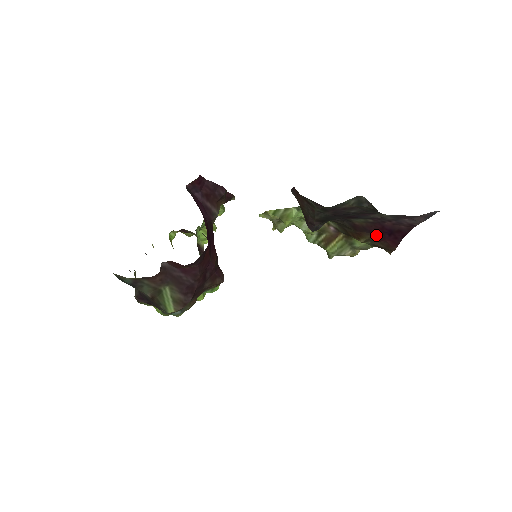
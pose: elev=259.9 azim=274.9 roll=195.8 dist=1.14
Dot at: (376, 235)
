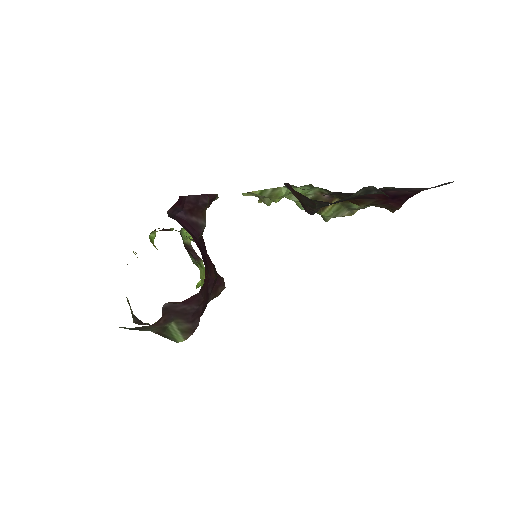
Dot at: (378, 200)
